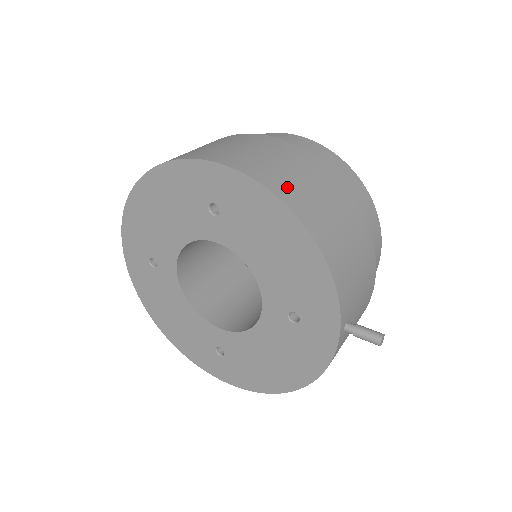
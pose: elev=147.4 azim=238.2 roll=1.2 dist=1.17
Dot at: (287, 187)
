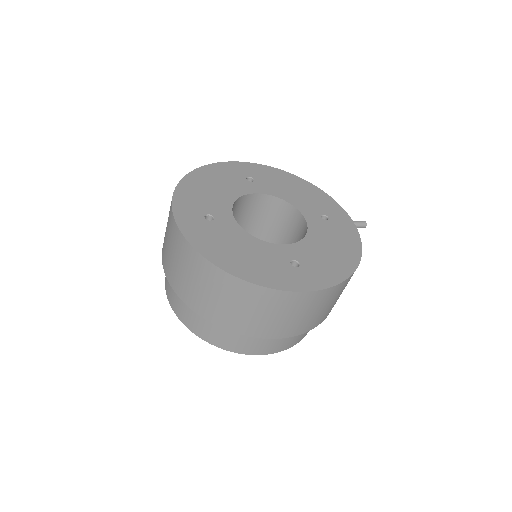
Dot at: occluded
